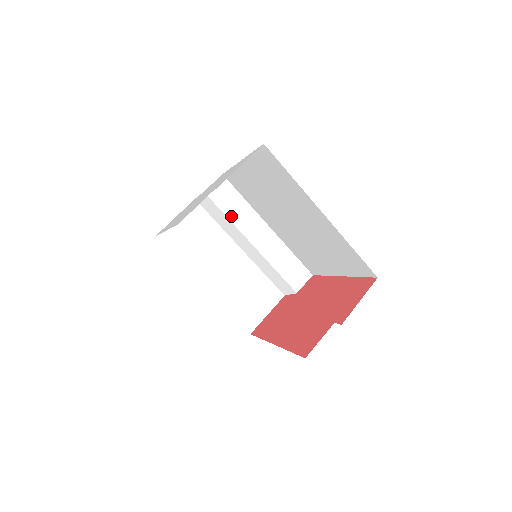
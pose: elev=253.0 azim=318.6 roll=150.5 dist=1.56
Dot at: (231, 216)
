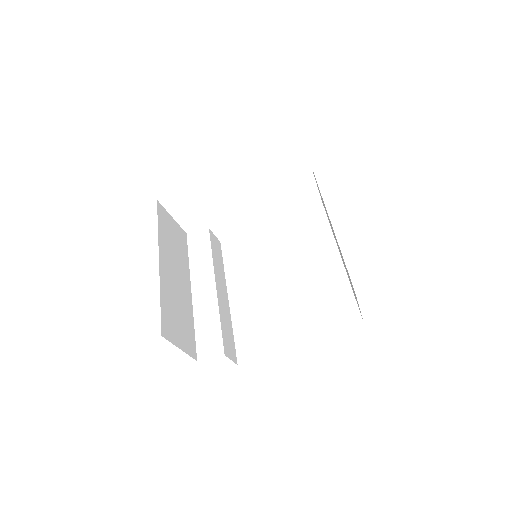
Dot at: (214, 257)
